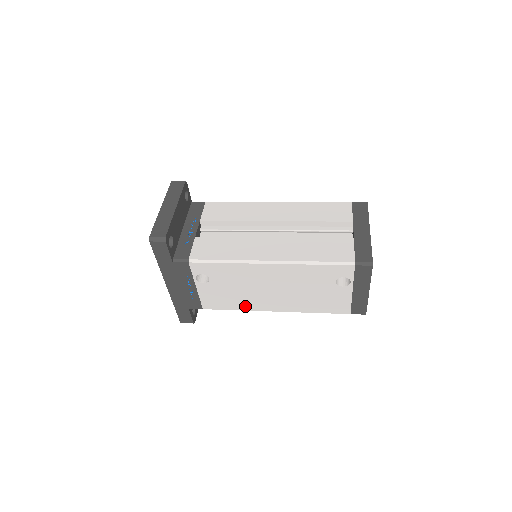
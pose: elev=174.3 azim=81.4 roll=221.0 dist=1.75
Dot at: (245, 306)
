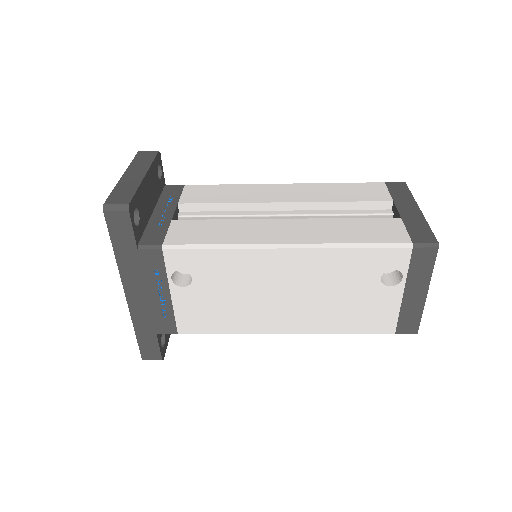
Dot at: (242, 326)
